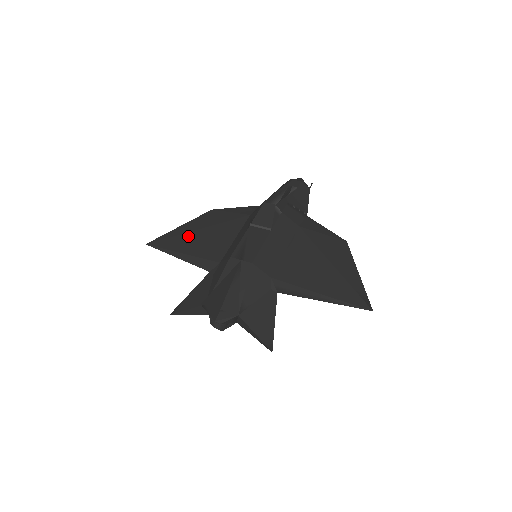
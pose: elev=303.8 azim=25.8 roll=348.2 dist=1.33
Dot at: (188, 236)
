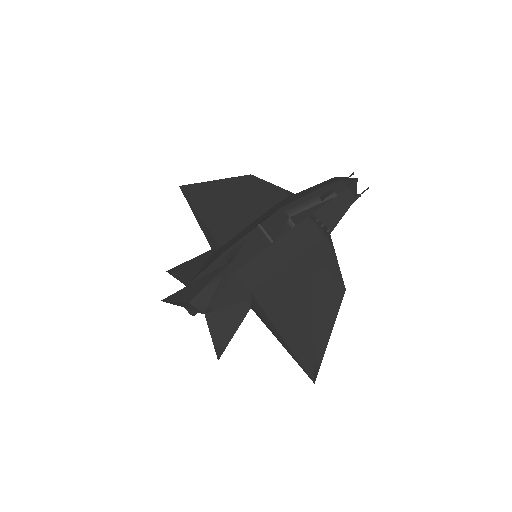
Dot at: (214, 198)
